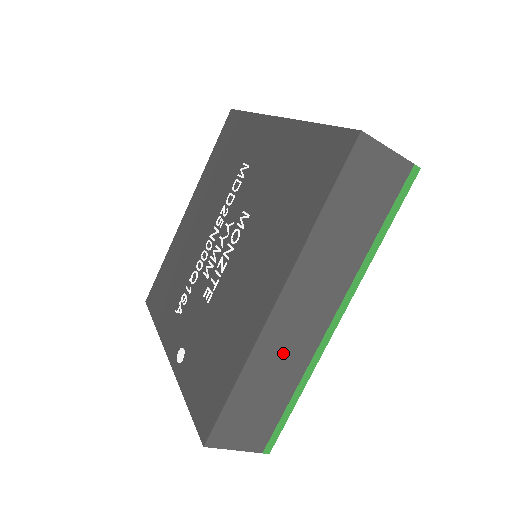
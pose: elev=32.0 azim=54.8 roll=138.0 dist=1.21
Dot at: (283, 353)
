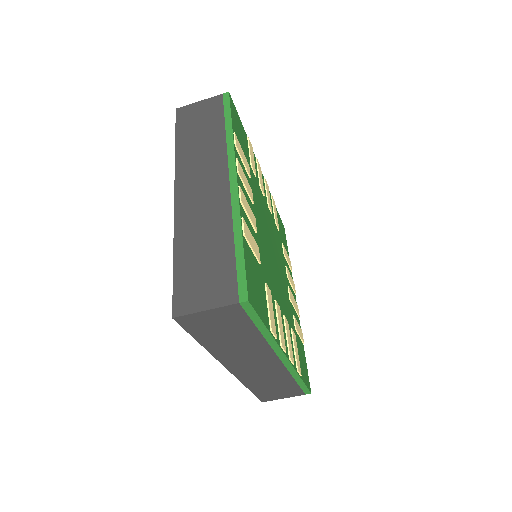
Dot at: (264, 376)
